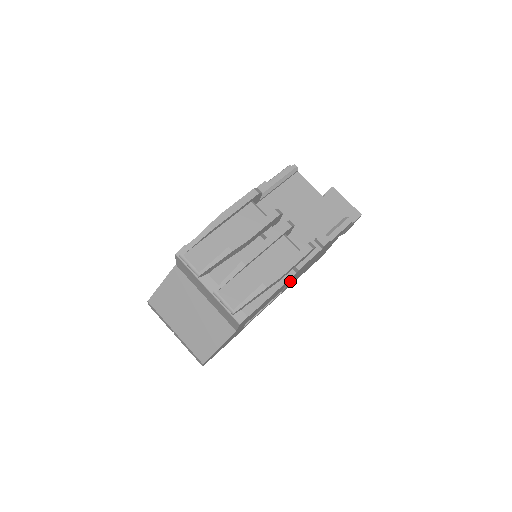
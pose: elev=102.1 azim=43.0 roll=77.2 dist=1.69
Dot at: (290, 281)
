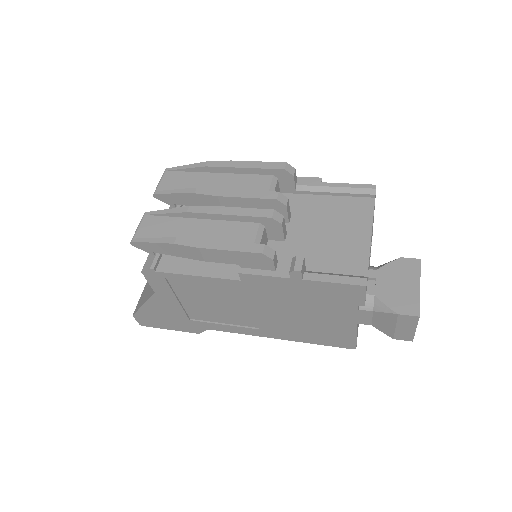
Dot at: (253, 304)
